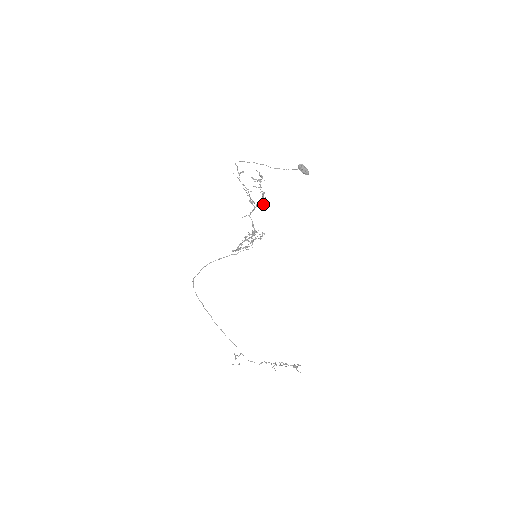
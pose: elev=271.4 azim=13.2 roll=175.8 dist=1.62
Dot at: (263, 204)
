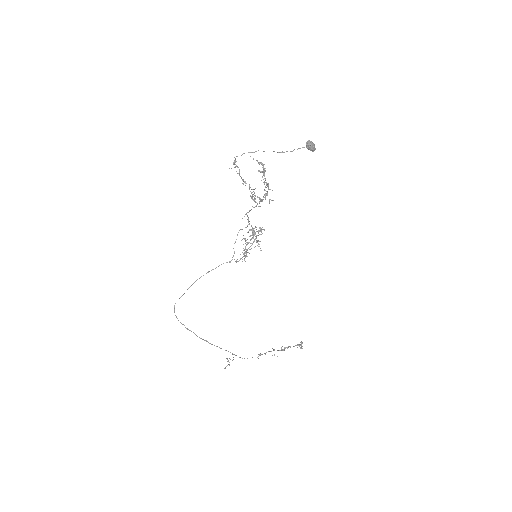
Dot at: occluded
